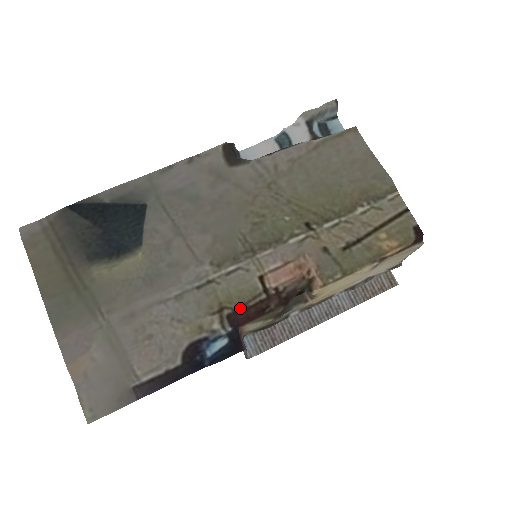
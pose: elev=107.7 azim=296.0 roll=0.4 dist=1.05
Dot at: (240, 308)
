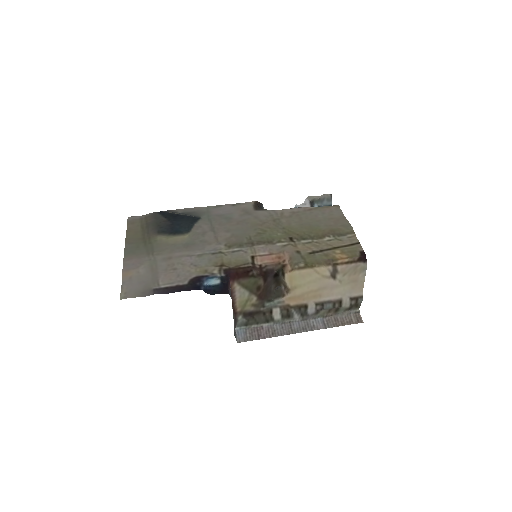
Dot at: (234, 267)
